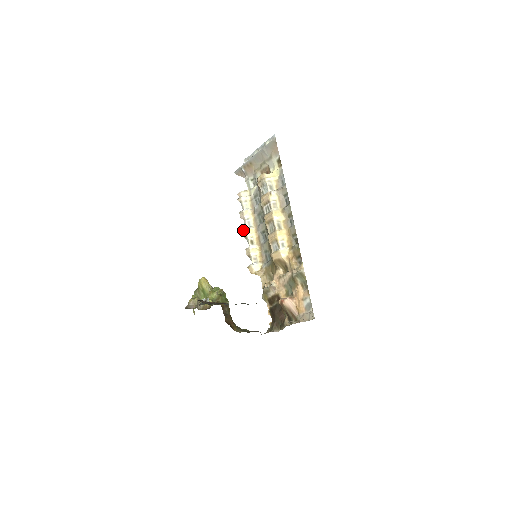
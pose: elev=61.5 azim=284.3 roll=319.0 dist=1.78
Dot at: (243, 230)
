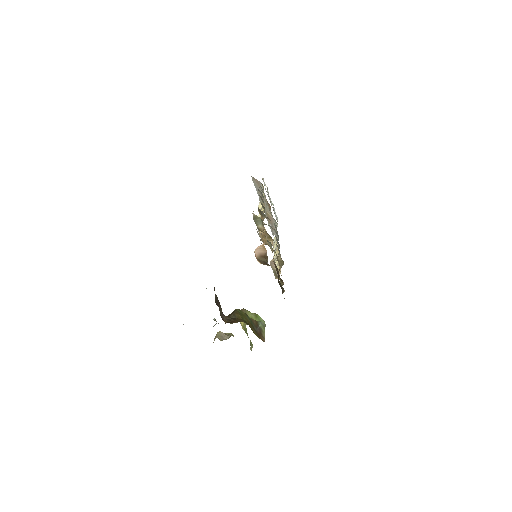
Dot at: occluded
